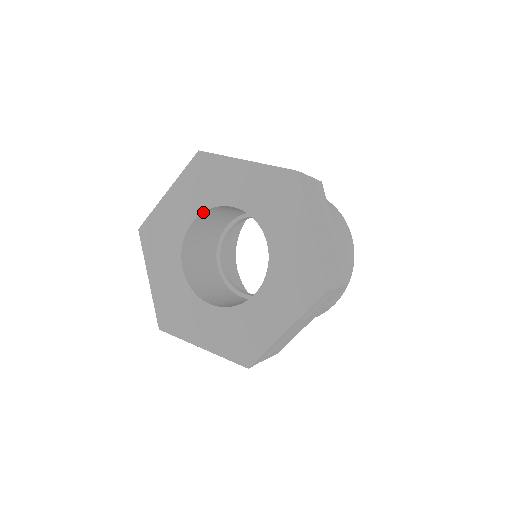
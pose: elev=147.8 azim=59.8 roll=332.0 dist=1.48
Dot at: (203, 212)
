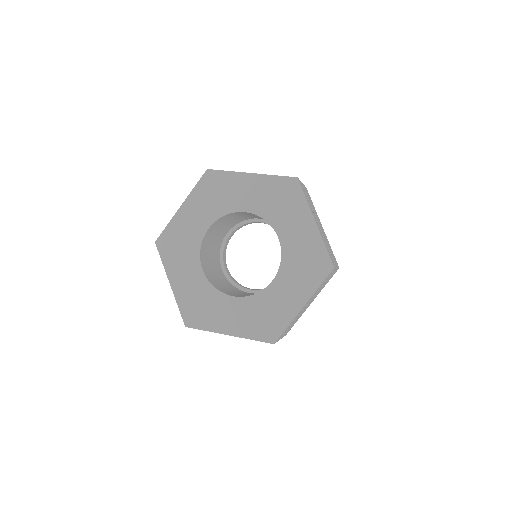
Dot at: (217, 219)
